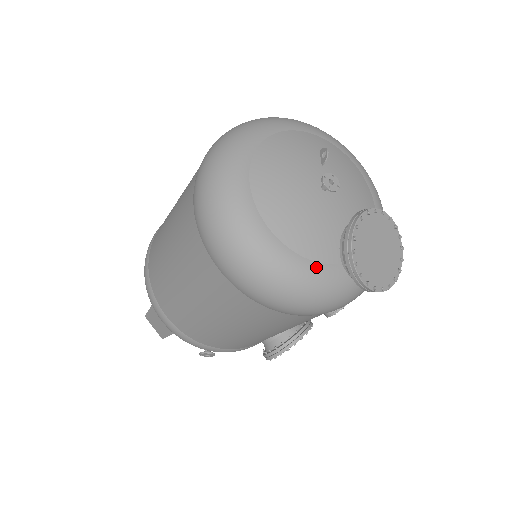
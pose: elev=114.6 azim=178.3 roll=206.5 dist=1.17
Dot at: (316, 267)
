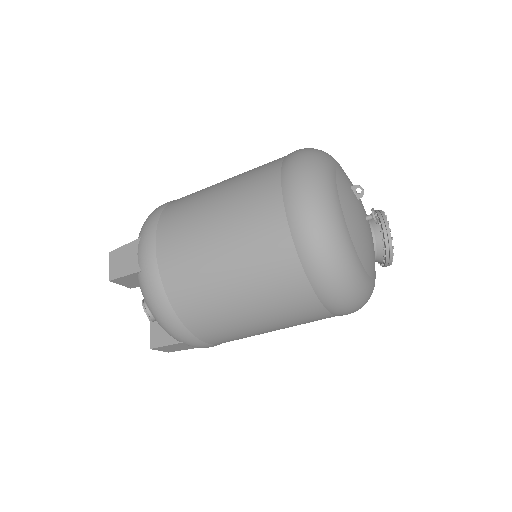
Dot at: (375, 275)
